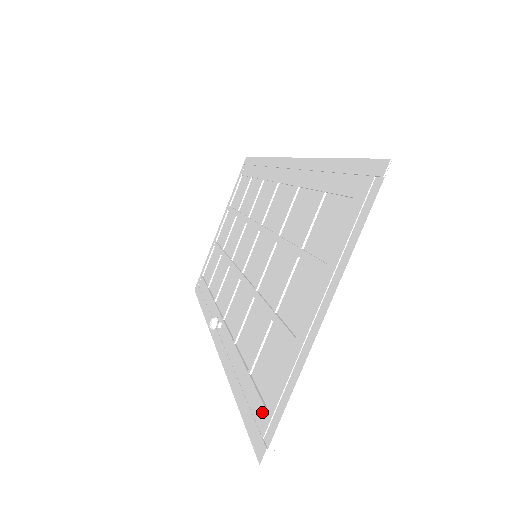
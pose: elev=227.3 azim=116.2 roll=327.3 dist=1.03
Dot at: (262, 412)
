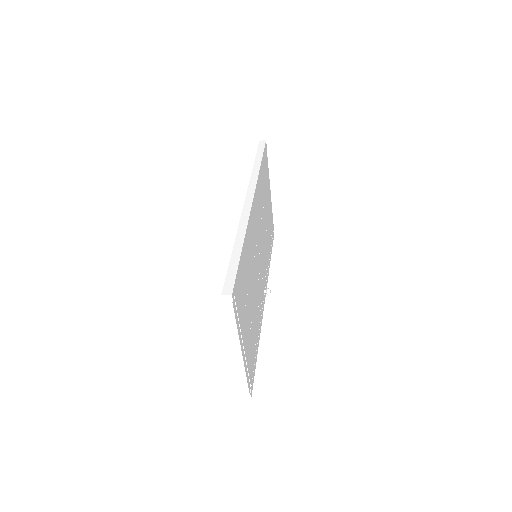
Dot at: occluded
